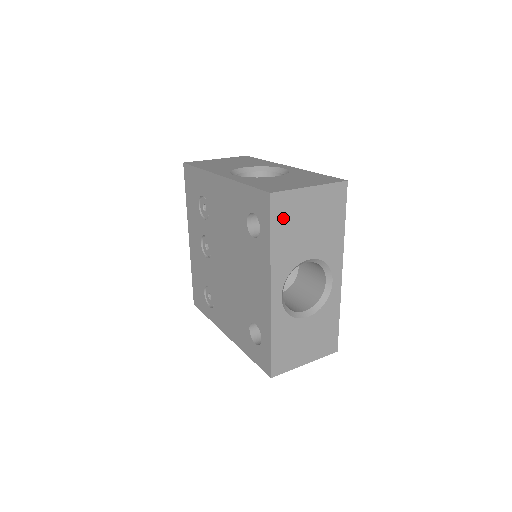
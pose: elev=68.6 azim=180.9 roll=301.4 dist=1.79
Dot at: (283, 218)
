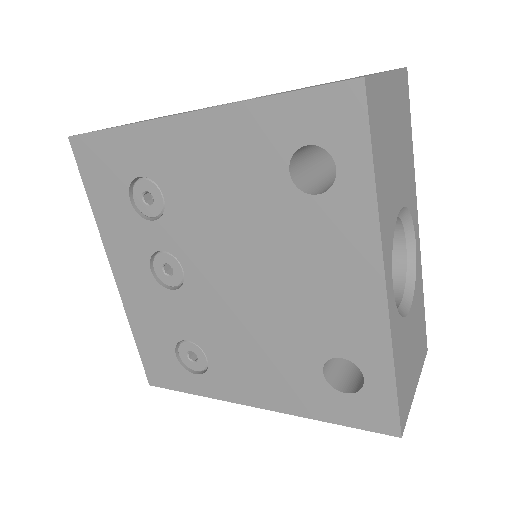
Dot at: (378, 132)
